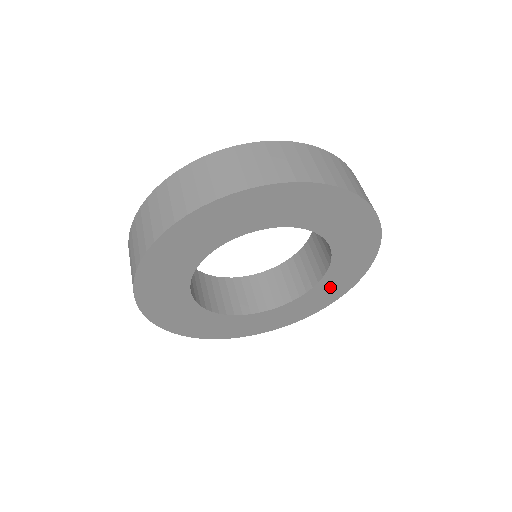
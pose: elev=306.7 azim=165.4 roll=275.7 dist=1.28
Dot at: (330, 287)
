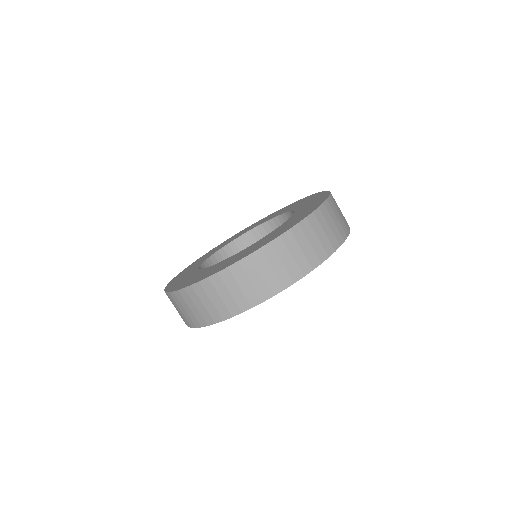
Dot at: occluded
